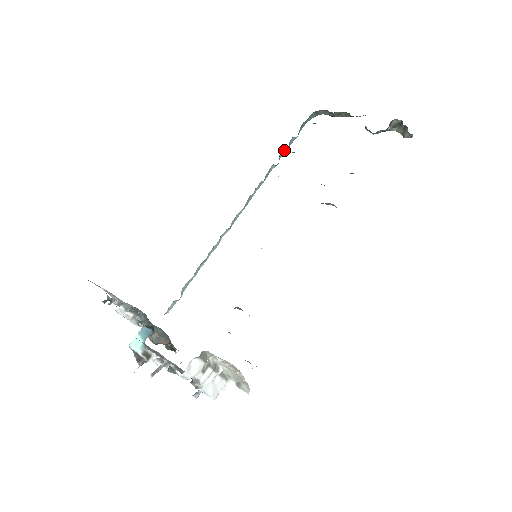
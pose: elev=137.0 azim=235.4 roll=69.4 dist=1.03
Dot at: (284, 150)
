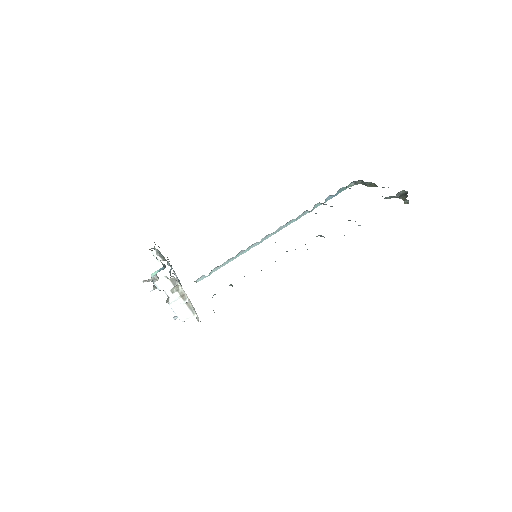
Dot at: (320, 203)
